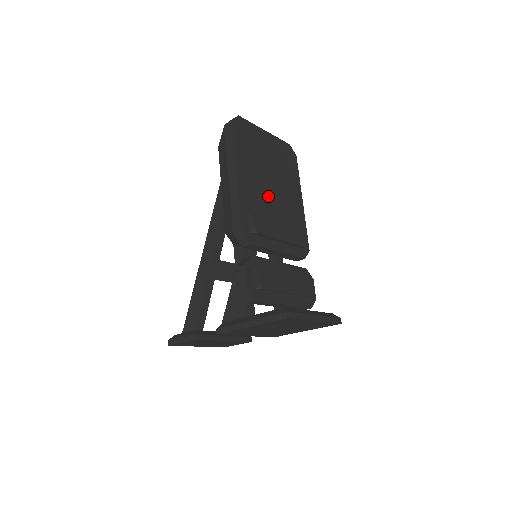
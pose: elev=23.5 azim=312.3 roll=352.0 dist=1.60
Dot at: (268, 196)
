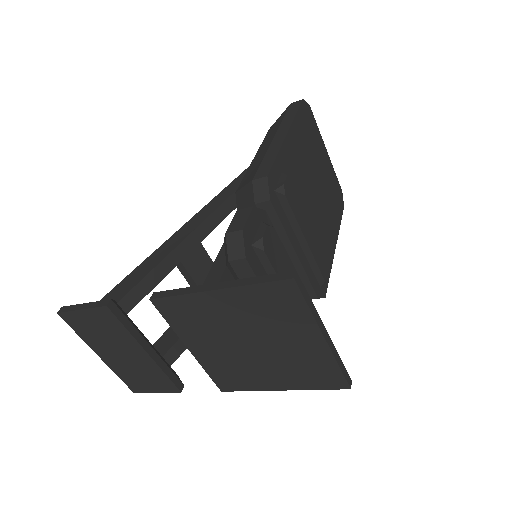
Dot at: (307, 193)
